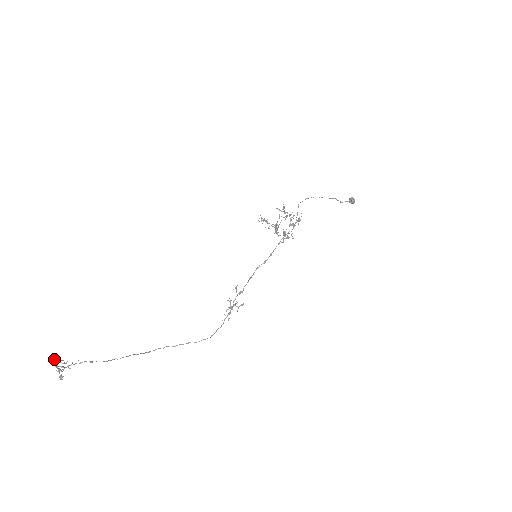
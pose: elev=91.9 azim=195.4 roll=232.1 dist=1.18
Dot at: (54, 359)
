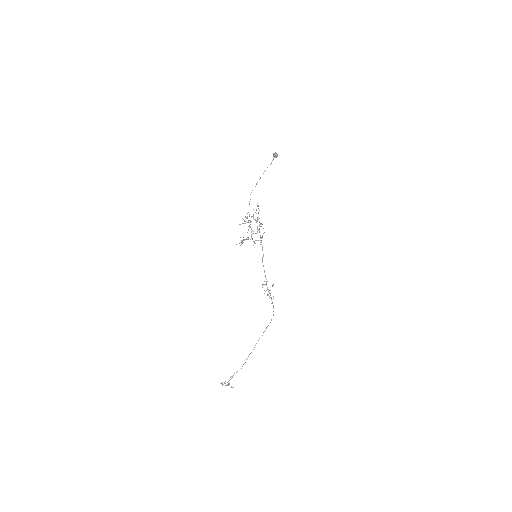
Dot at: (222, 384)
